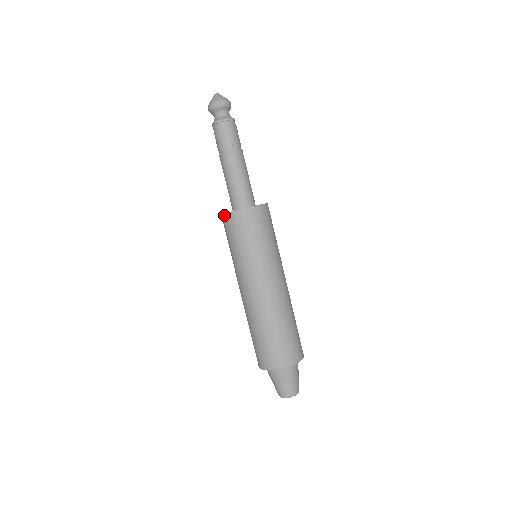
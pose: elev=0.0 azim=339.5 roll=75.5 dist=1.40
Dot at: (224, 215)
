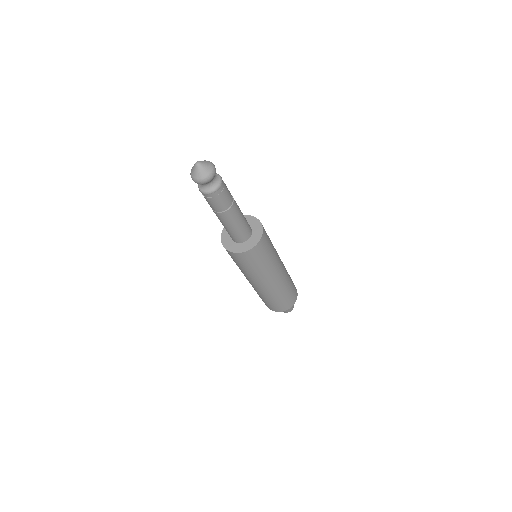
Dot at: (236, 254)
